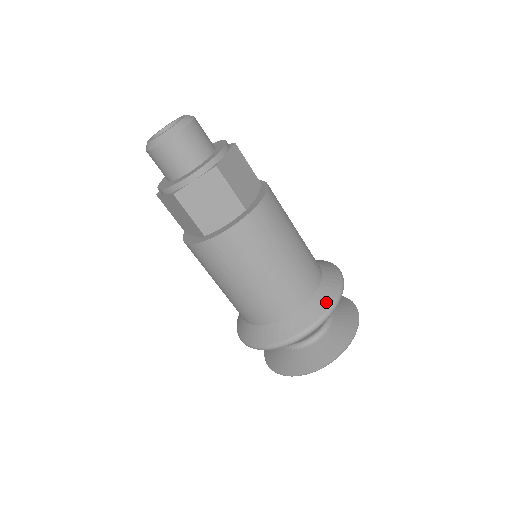
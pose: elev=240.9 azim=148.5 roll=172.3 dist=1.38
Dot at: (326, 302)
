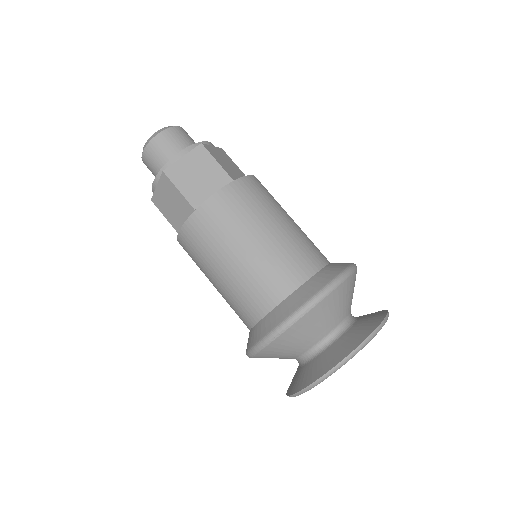
Dot at: (337, 270)
